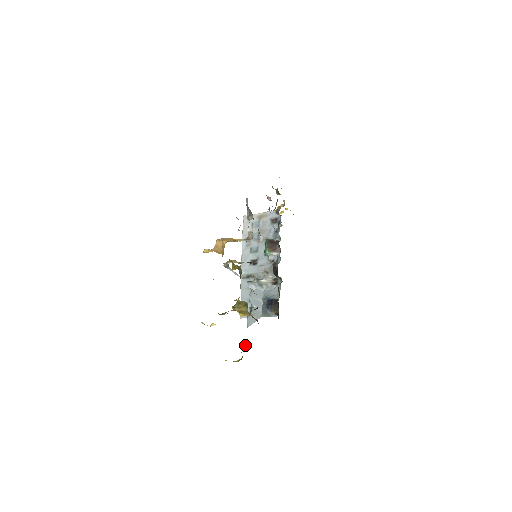
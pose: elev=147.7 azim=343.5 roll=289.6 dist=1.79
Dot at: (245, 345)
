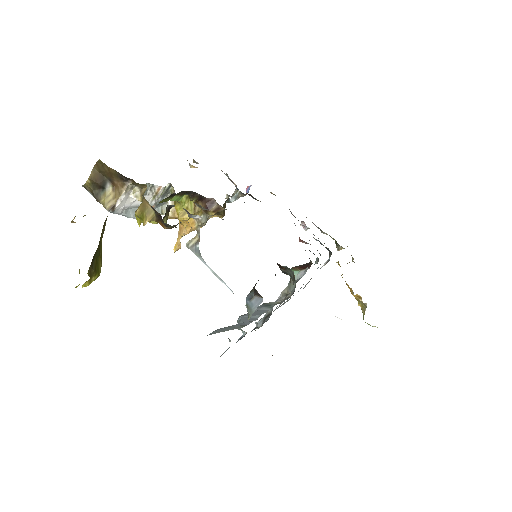
Dot at: occluded
